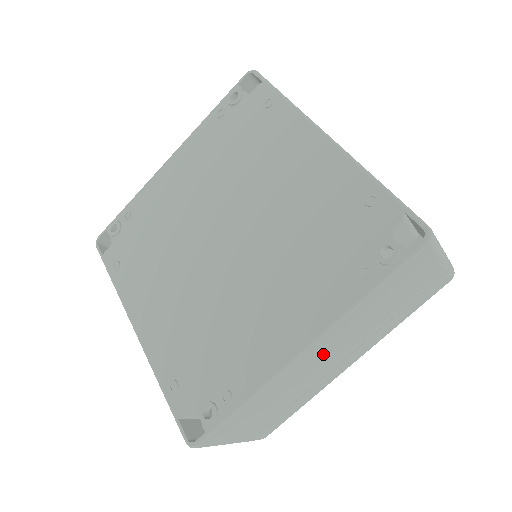
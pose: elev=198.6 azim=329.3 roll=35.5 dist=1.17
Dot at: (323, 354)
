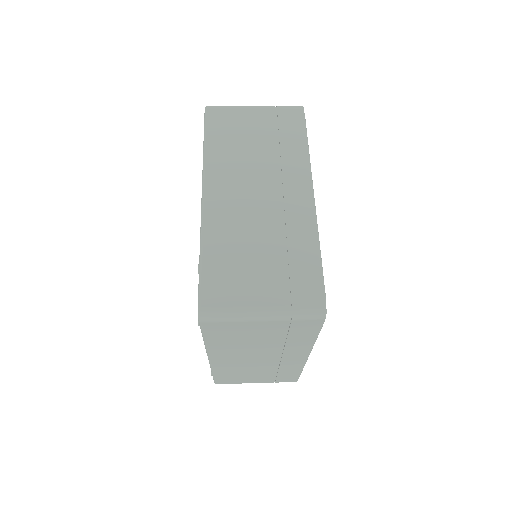
Dot at: (237, 358)
